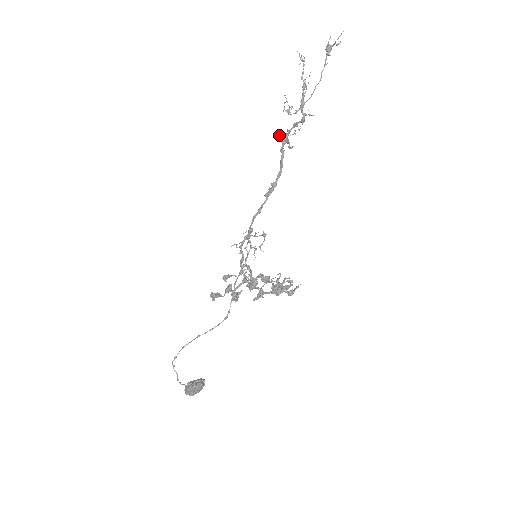
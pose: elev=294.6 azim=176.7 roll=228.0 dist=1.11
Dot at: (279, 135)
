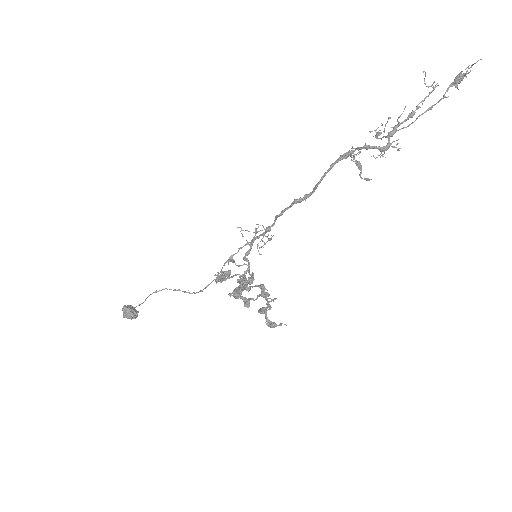
Dot at: (354, 155)
